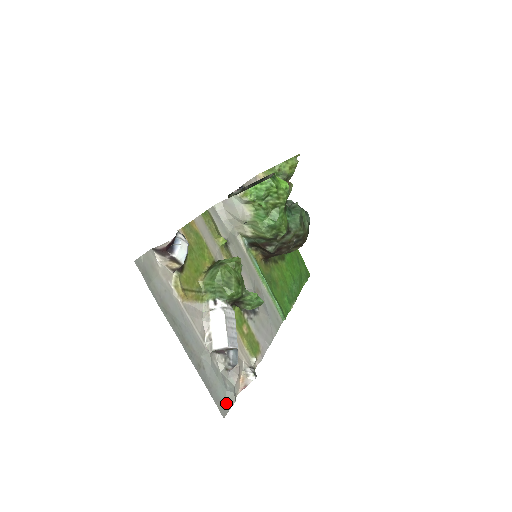
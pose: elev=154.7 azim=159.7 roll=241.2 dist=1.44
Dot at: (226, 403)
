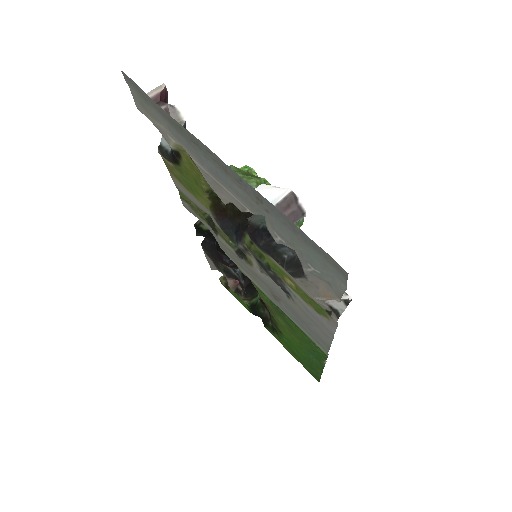
Dot at: (334, 270)
